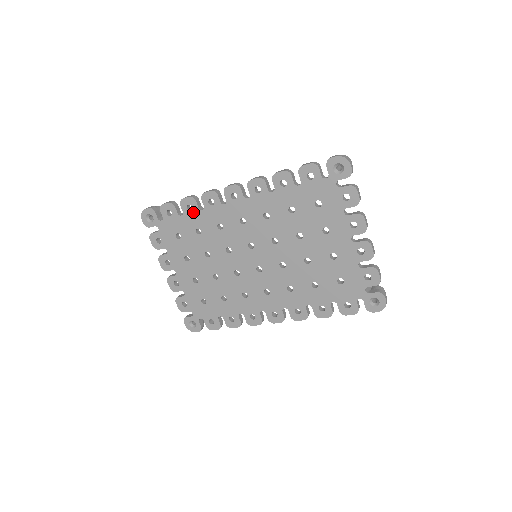
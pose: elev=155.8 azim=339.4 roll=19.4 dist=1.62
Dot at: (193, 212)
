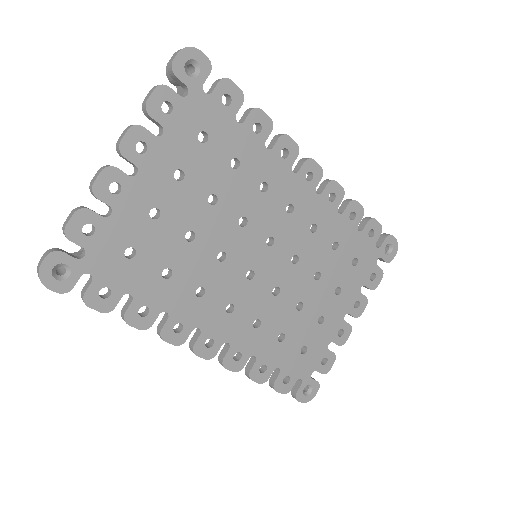
Dot at: (255, 137)
